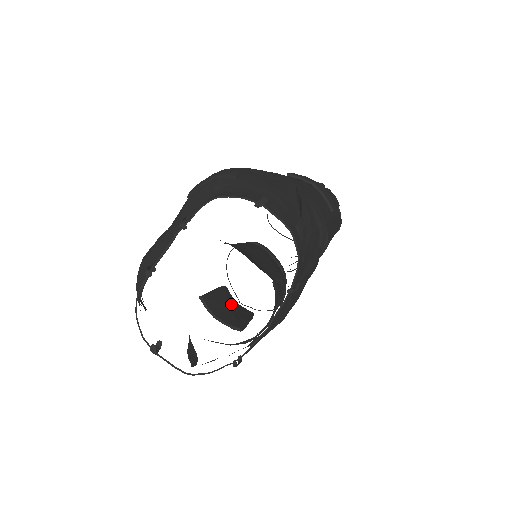
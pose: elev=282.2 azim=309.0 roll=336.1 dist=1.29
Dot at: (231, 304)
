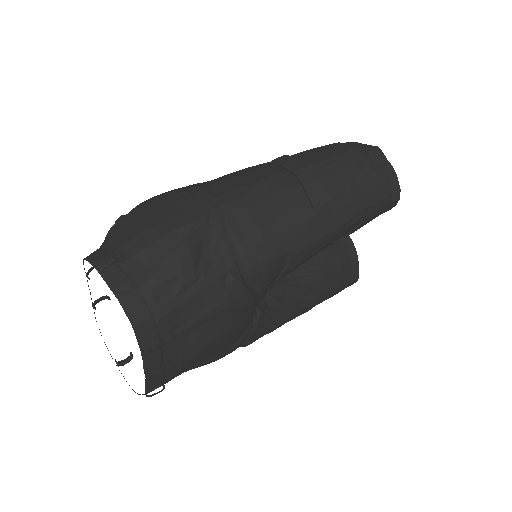
Dot at: occluded
